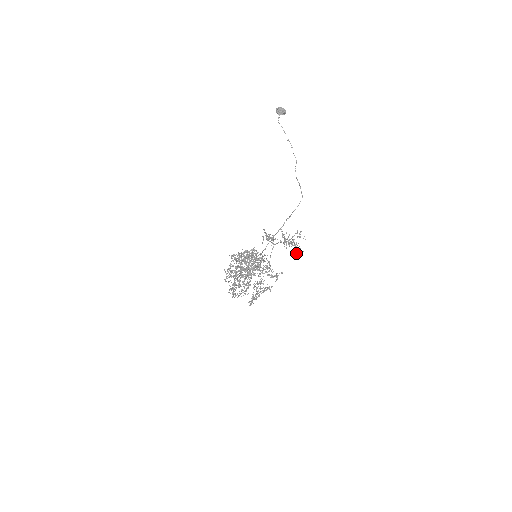
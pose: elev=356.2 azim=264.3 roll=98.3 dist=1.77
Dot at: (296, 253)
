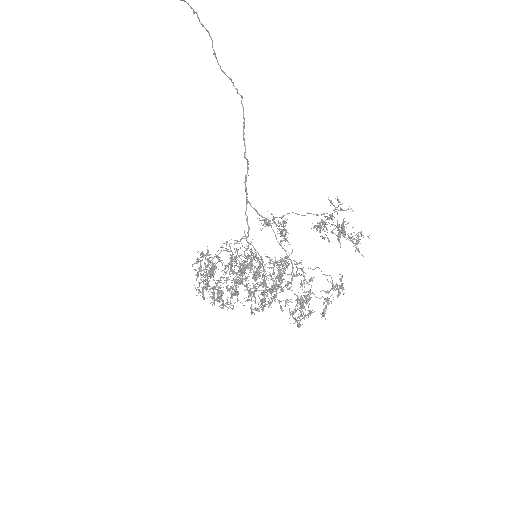
Dot at: (357, 242)
